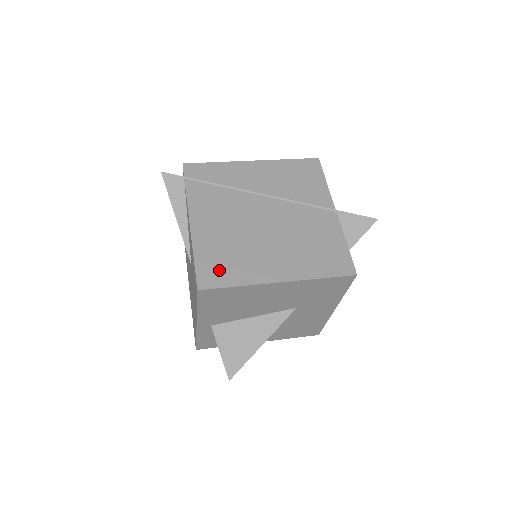
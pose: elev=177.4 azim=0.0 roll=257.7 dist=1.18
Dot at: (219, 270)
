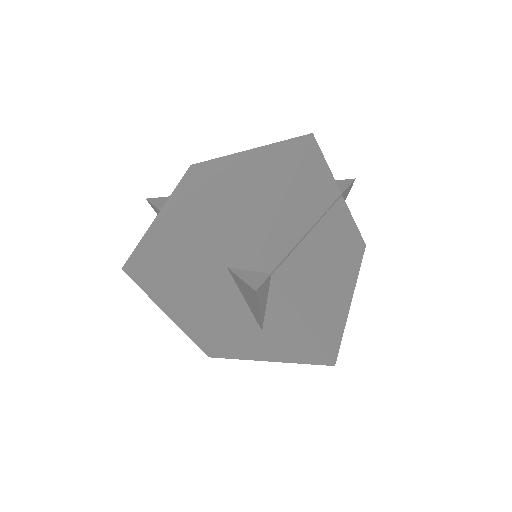
Dot at: (333, 335)
